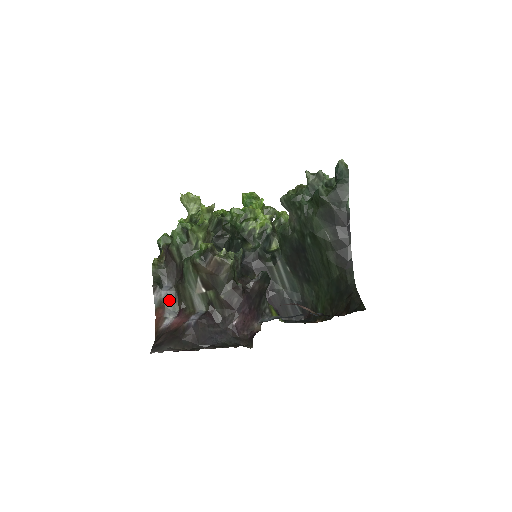
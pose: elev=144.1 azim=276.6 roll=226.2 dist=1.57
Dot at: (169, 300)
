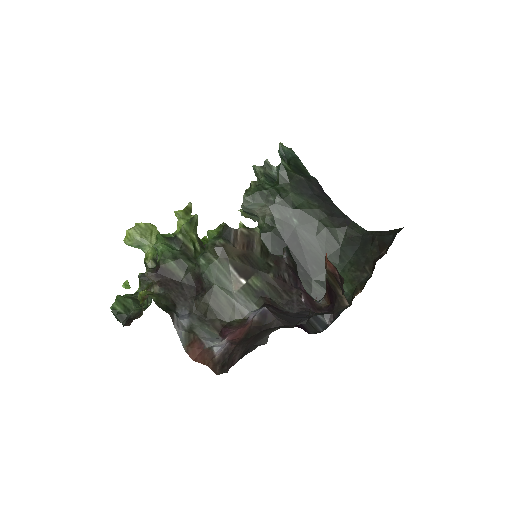
Dot at: (198, 328)
